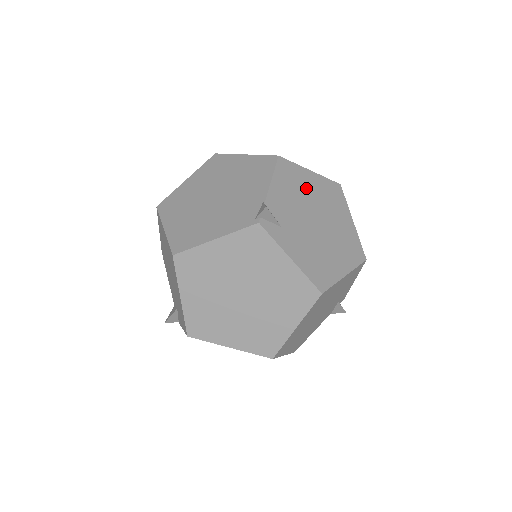
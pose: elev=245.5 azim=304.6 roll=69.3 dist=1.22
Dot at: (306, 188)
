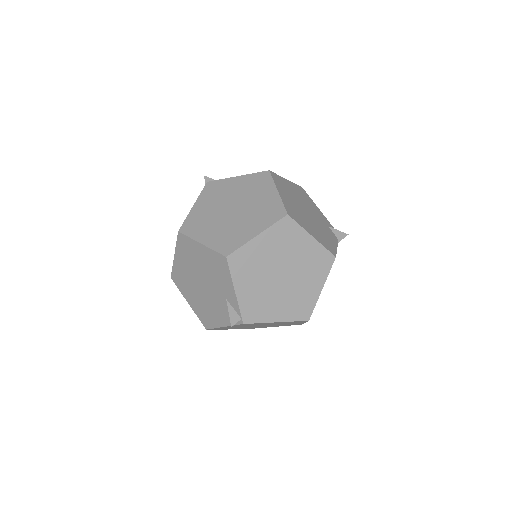
Dot at: occluded
